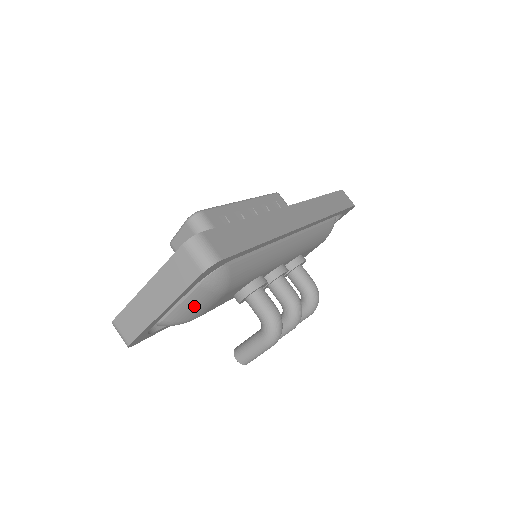
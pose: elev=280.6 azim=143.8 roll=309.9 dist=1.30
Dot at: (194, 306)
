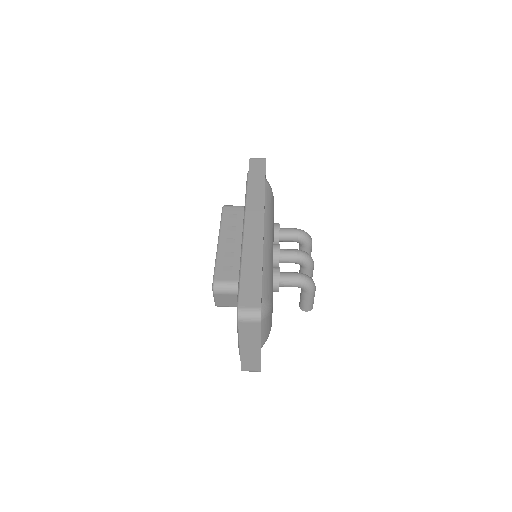
Dot at: (267, 327)
